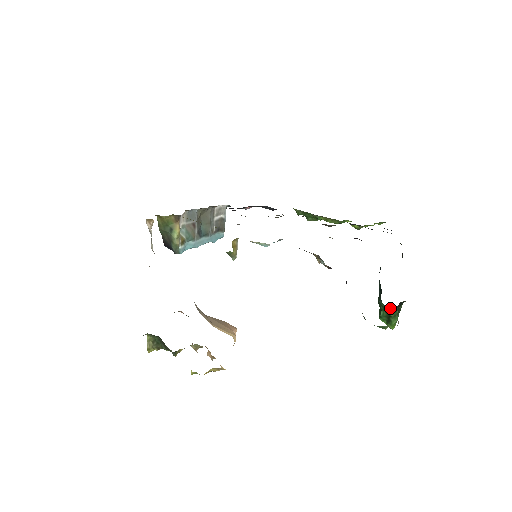
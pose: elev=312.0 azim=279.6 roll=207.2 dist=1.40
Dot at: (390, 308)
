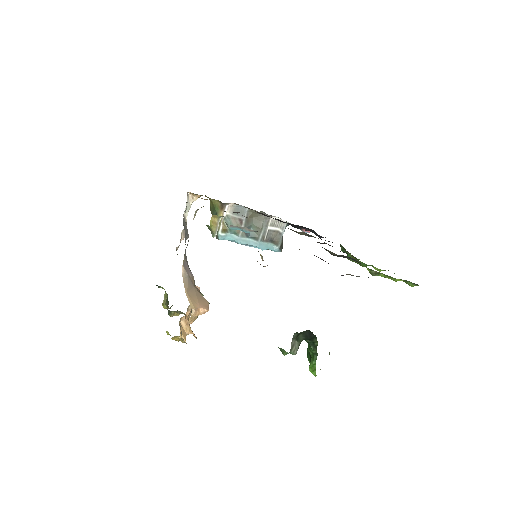
Dot at: occluded
